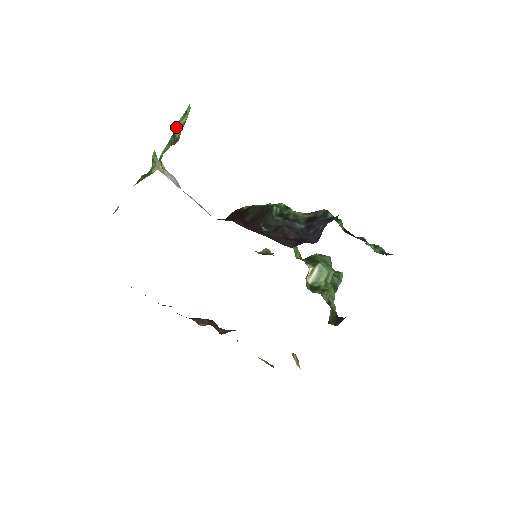
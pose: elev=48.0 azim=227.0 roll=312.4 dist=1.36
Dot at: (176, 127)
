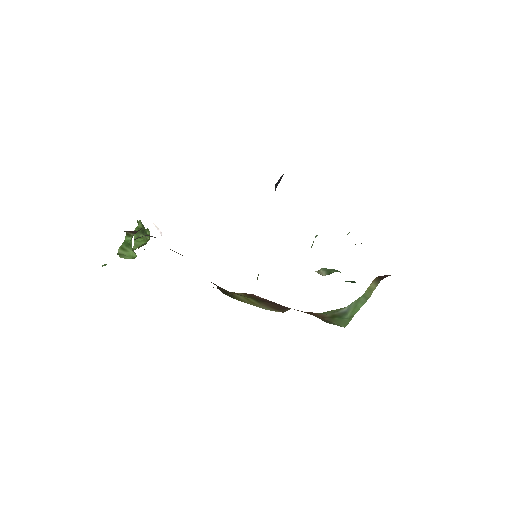
Dot at: occluded
